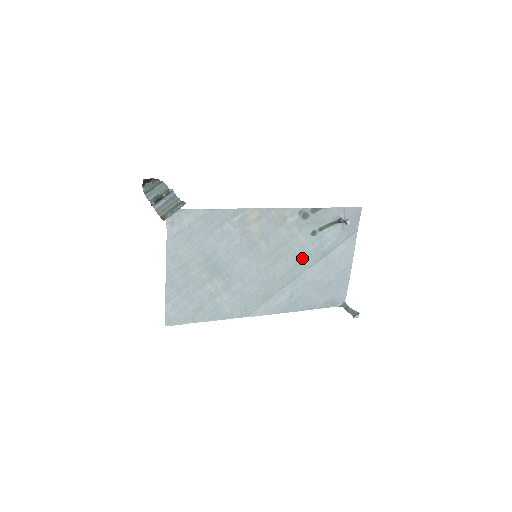
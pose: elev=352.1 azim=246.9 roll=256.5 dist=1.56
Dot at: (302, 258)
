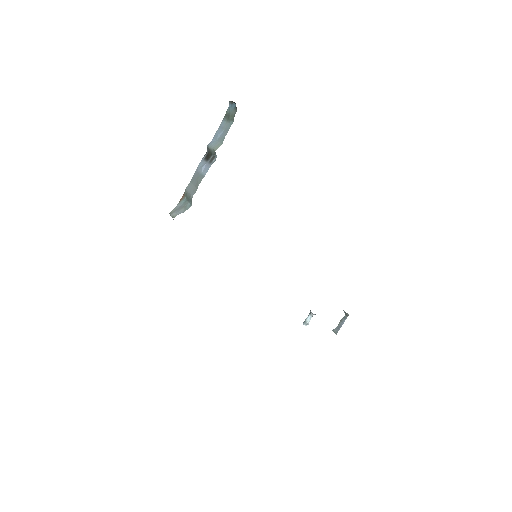
Dot at: occluded
